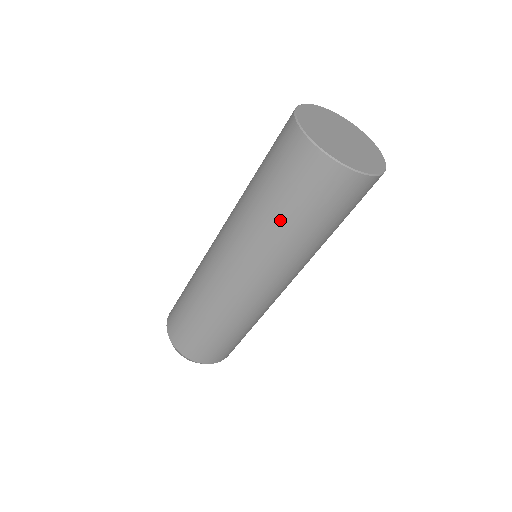
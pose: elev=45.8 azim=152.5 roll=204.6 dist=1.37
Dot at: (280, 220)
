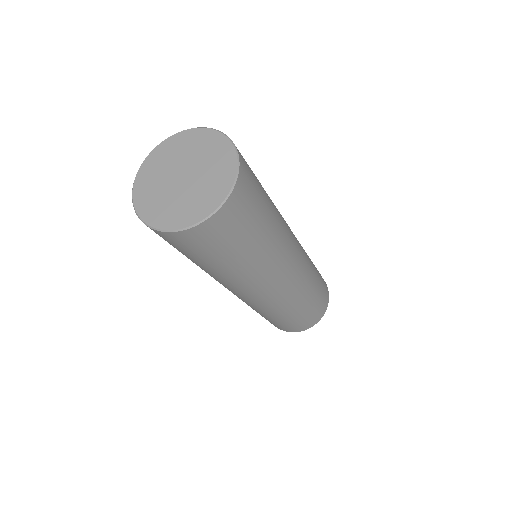
Dot at: (223, 267)
